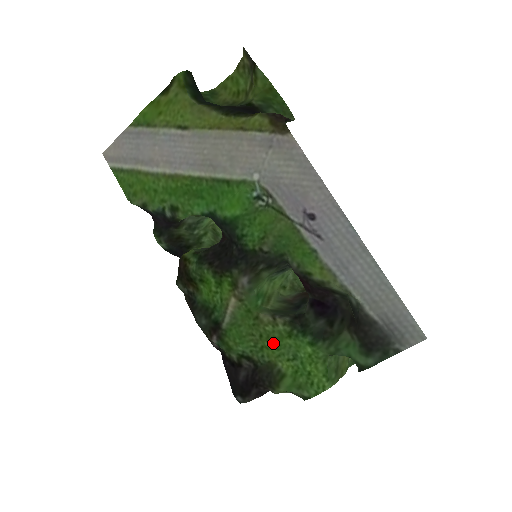
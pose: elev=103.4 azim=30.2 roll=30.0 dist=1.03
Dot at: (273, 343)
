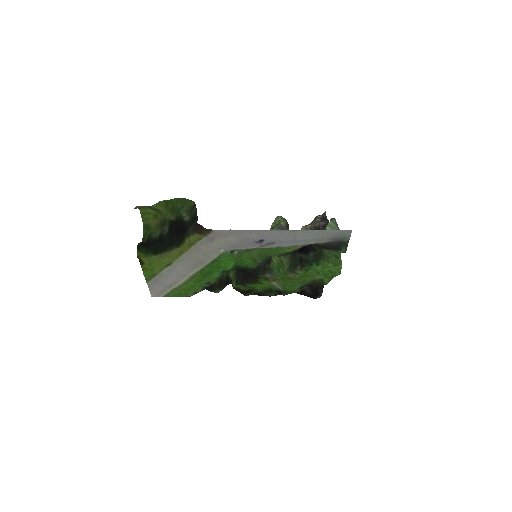
Dot at: (305, 277)
